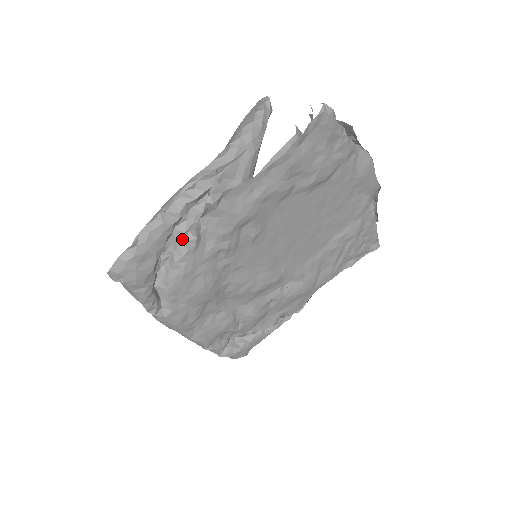
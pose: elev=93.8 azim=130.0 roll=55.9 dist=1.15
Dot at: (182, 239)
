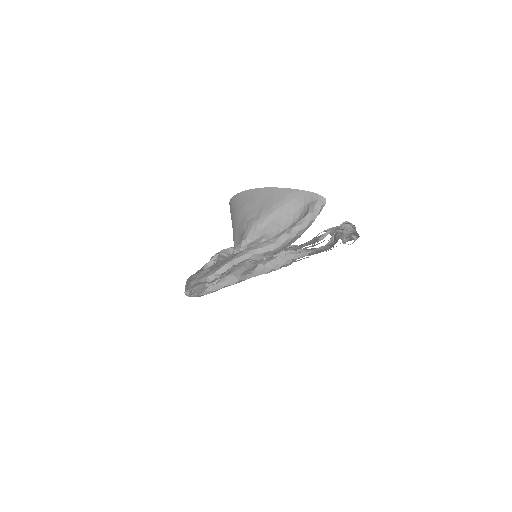
Dot at: occluded
